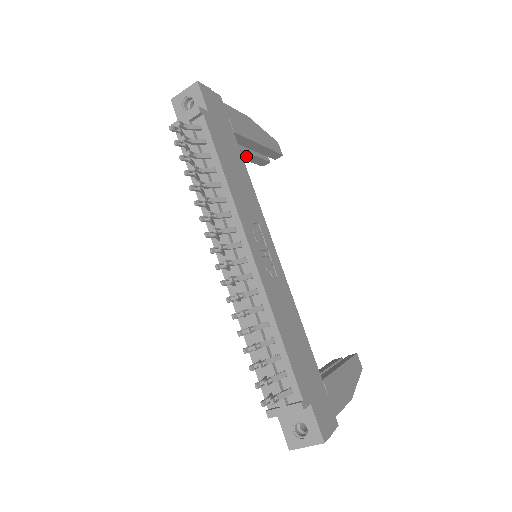
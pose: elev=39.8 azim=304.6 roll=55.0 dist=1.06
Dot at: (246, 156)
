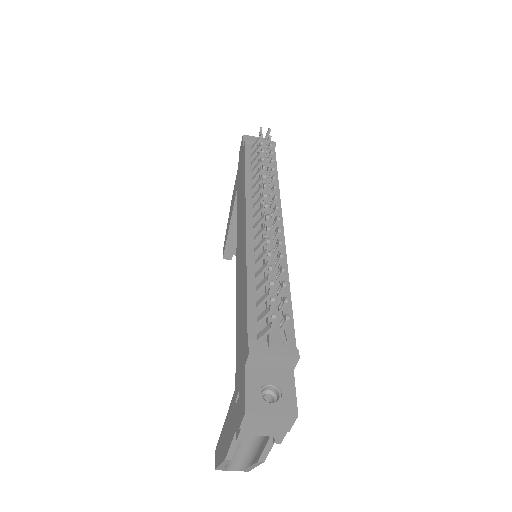
Dot at: (233, 230)
